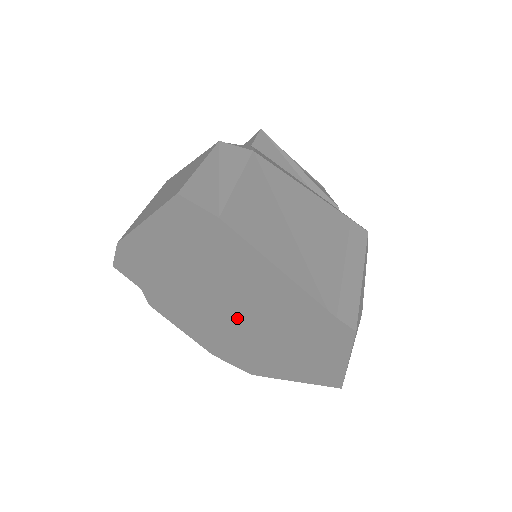
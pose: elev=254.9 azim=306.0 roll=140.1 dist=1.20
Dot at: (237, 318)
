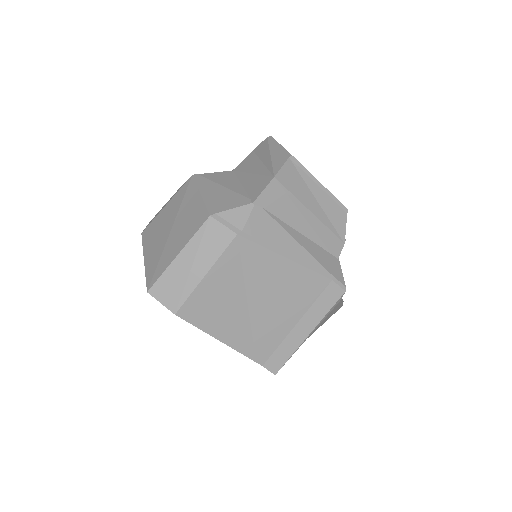
Dot at: occluded
